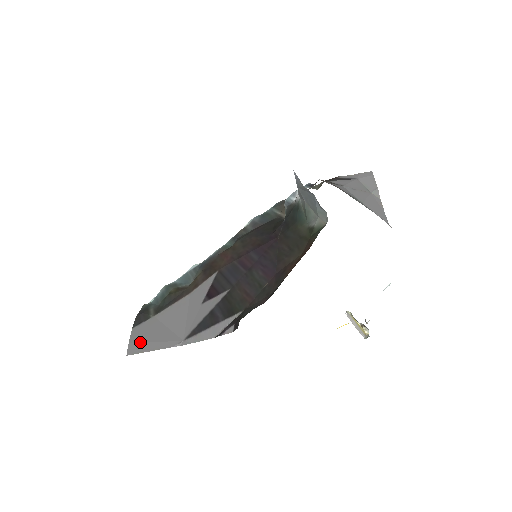
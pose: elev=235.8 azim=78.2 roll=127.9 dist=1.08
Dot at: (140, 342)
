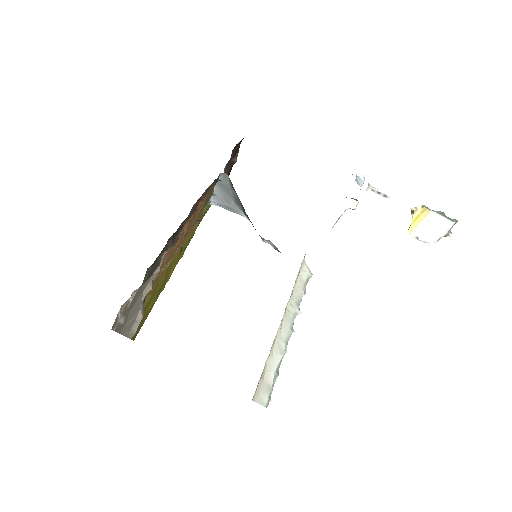
Dot at: occluded
